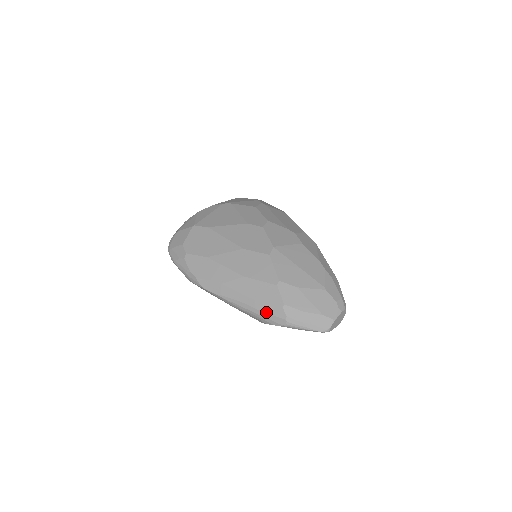
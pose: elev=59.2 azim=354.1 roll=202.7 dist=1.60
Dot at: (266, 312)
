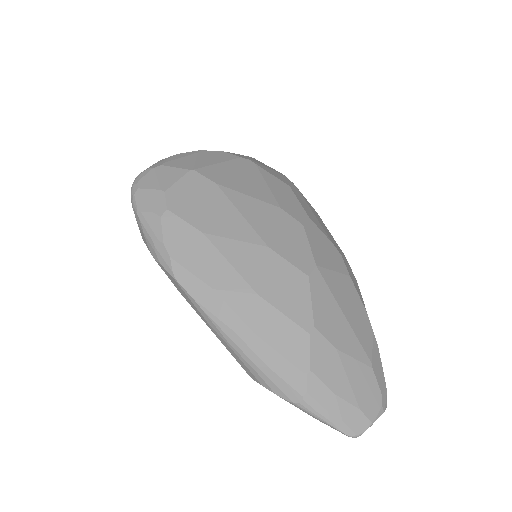
Dot at: (274, 369)
